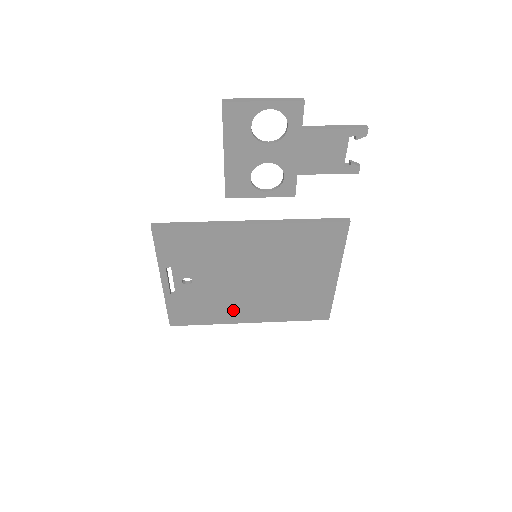
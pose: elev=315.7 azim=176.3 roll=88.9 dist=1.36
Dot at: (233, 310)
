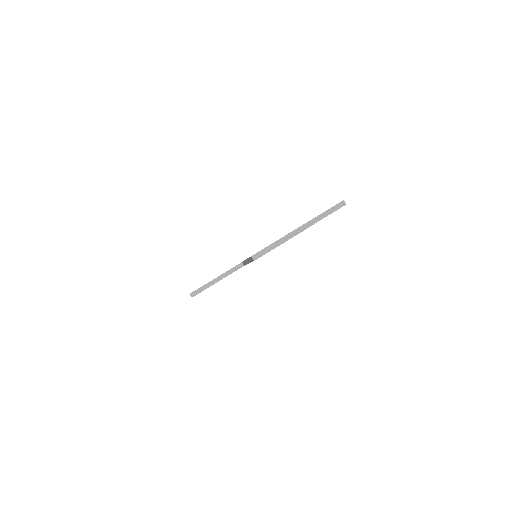
Dot at: occluded
